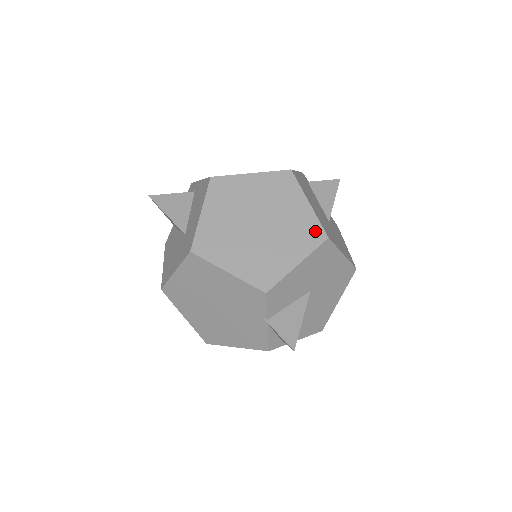
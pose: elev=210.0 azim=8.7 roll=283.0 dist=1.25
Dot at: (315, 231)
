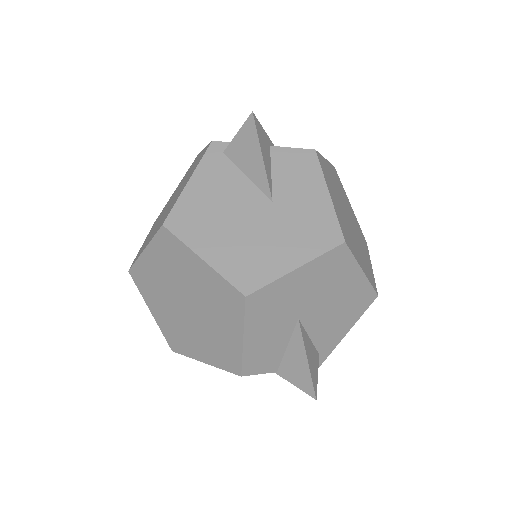
Dot at: (230, 294)
